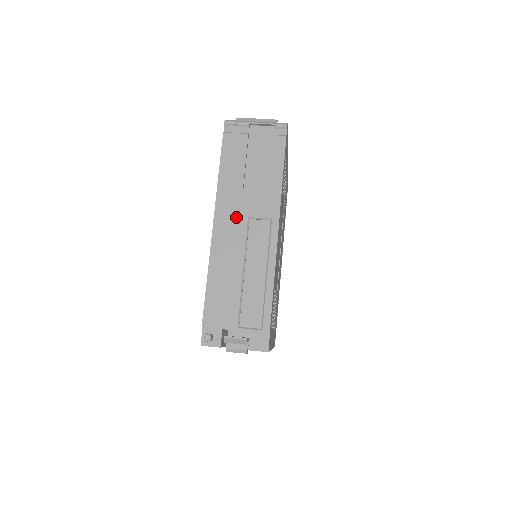
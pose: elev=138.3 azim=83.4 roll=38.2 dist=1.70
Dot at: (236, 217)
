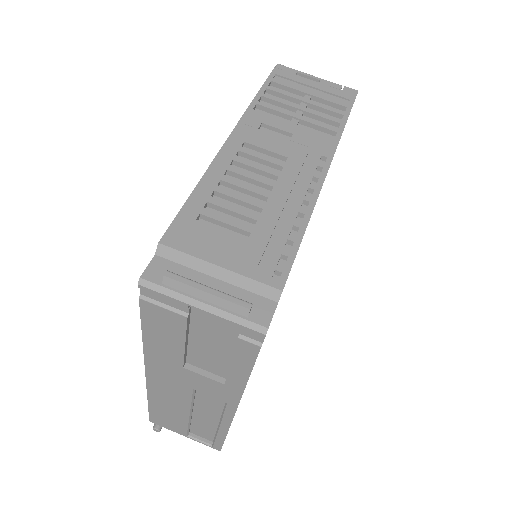
Dot at: (176, 383)
